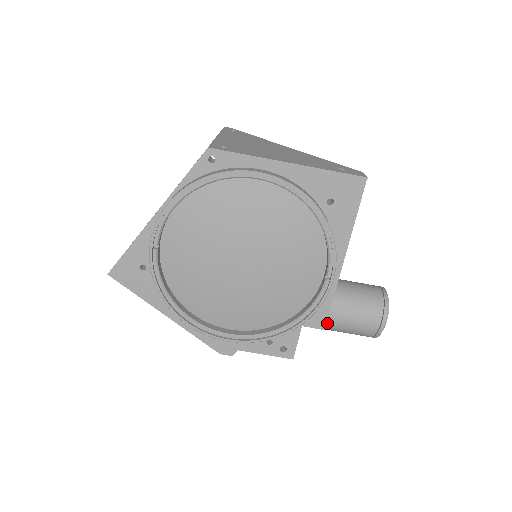
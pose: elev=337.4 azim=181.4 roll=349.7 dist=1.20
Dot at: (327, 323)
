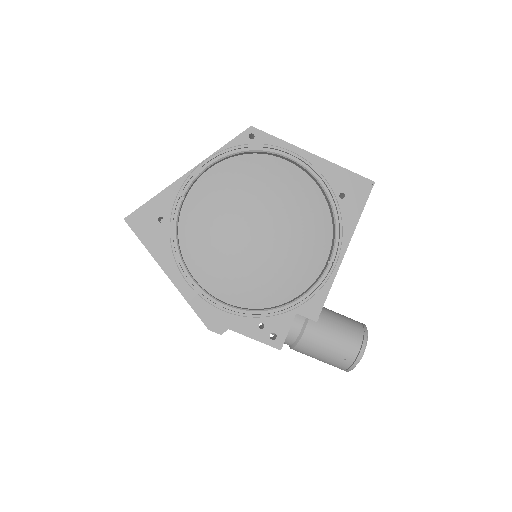
Dot at: (309, 340)
